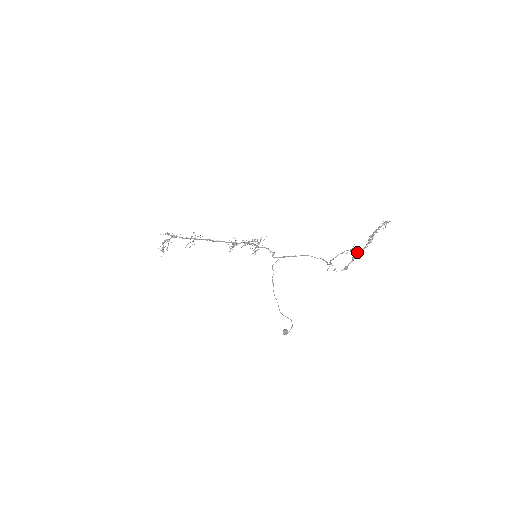
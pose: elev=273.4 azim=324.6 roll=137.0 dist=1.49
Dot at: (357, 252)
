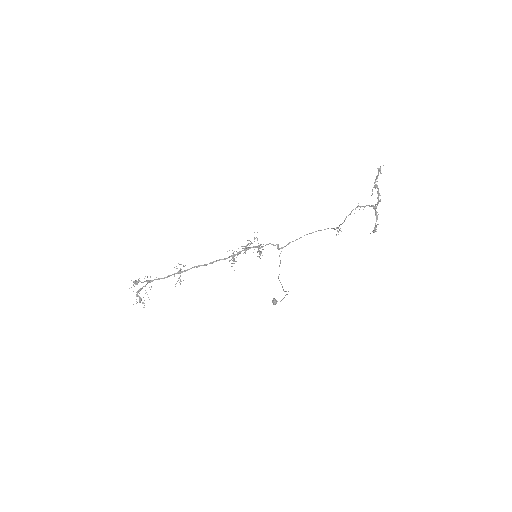
Dot at: (375, 209)
